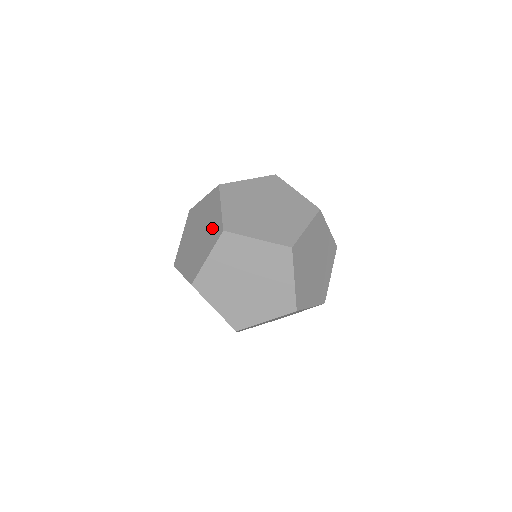
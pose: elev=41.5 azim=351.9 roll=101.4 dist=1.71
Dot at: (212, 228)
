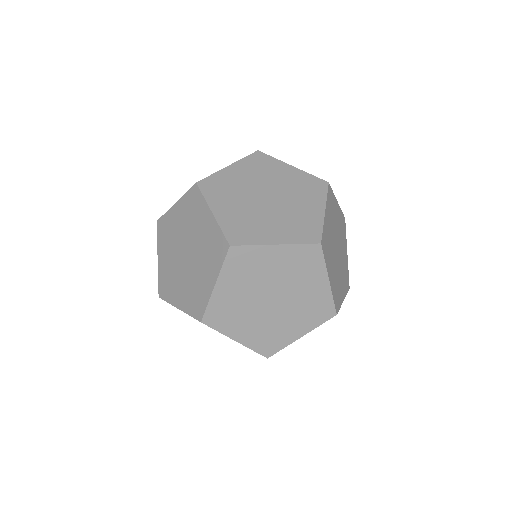
Dot at: (300, 219)
